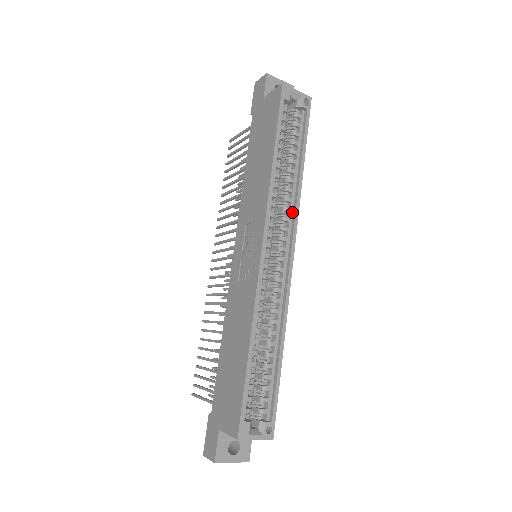
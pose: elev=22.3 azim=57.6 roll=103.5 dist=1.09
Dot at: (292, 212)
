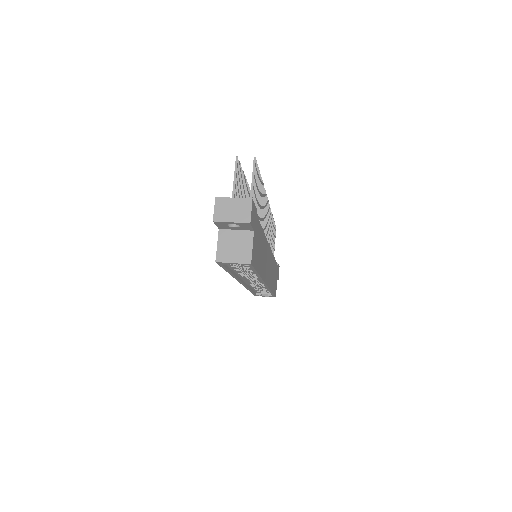
Dot at: occluded
